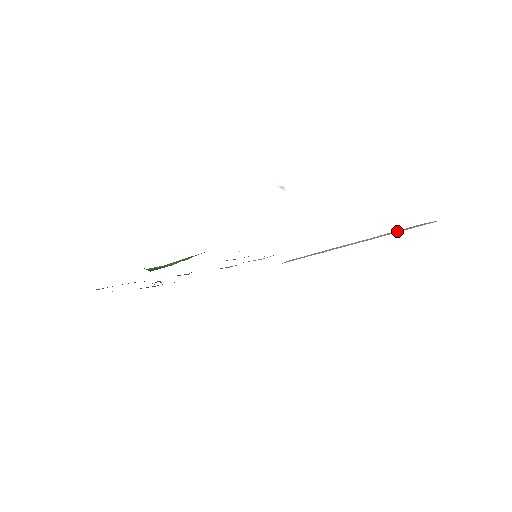
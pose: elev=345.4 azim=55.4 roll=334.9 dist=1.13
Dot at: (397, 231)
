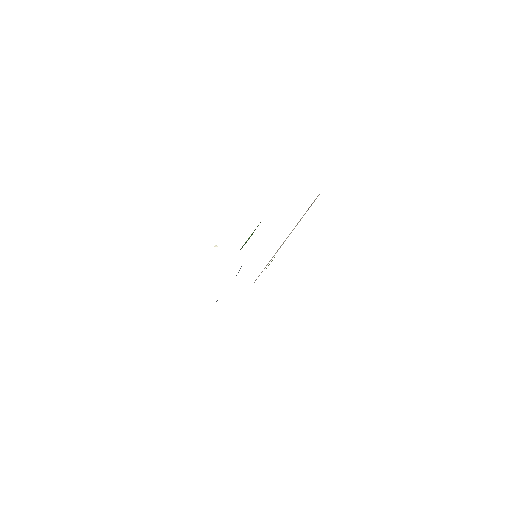
Dot at: occluded
